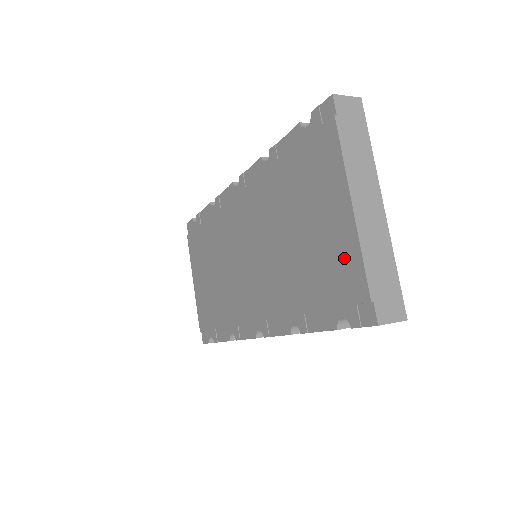
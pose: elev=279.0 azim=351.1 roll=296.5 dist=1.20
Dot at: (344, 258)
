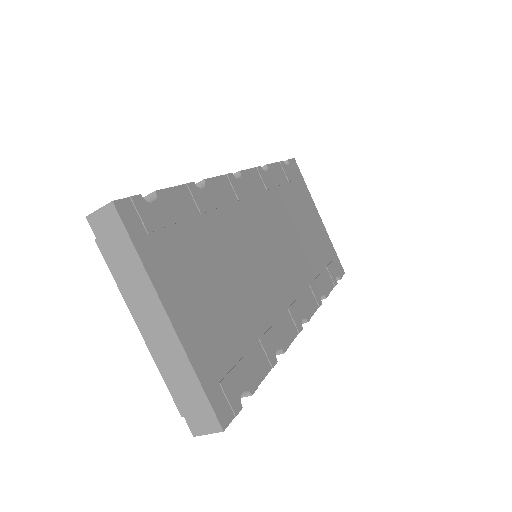
Dot at: occluded
